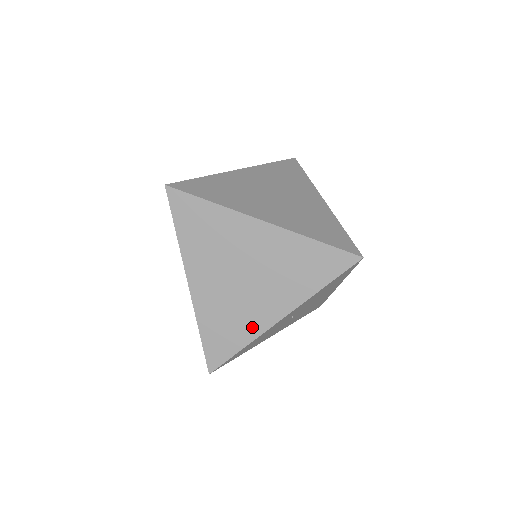
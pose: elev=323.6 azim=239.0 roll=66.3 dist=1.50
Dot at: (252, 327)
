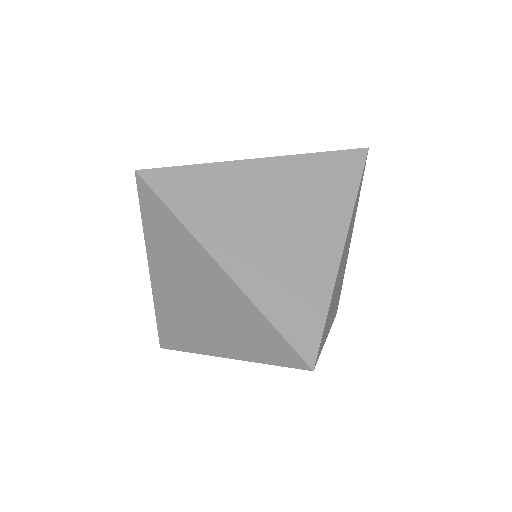
Dot at: (197, 343)
